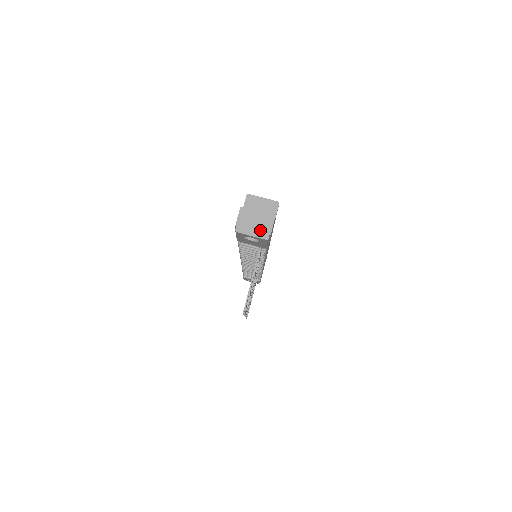
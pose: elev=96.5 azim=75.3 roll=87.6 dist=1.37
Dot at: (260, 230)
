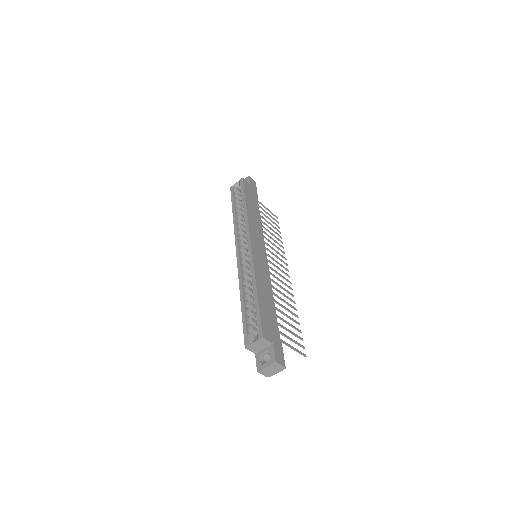
Dot at: (278, 369)
